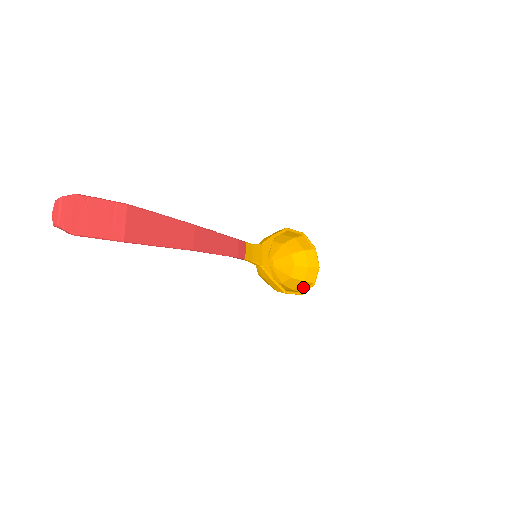
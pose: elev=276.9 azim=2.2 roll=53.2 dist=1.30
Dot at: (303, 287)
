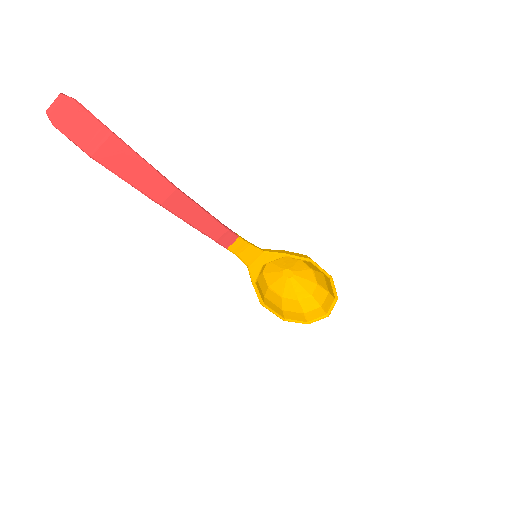
Dot at: (294, 316)
